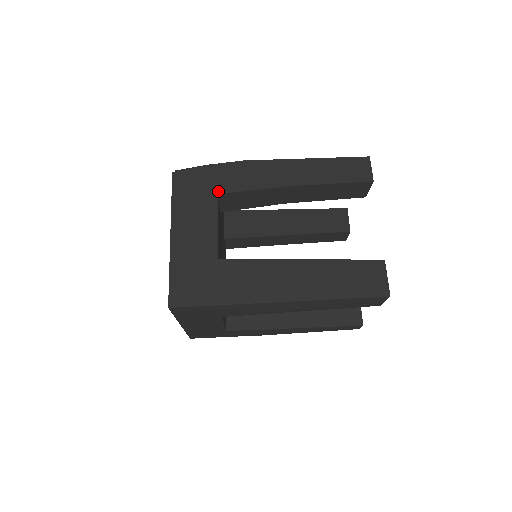
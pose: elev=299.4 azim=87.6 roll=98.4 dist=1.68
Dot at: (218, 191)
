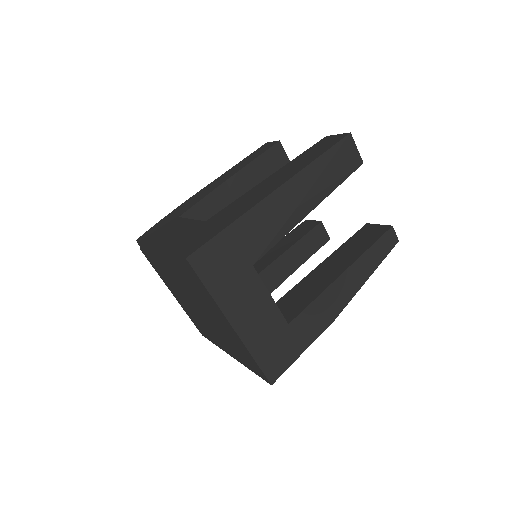
Dot at: (178, 216)
